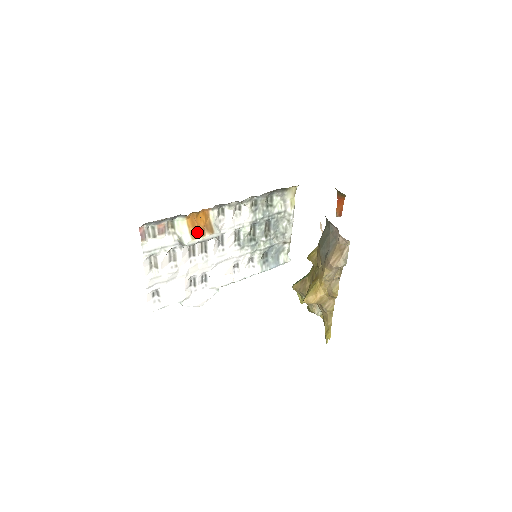
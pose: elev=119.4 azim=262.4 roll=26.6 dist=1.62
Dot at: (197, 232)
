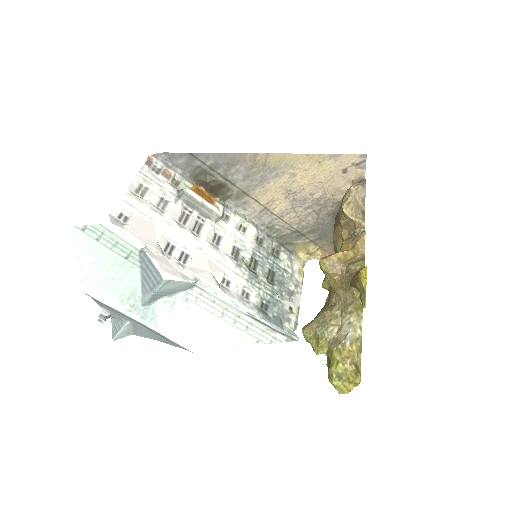
Dot at: (199, 194)
